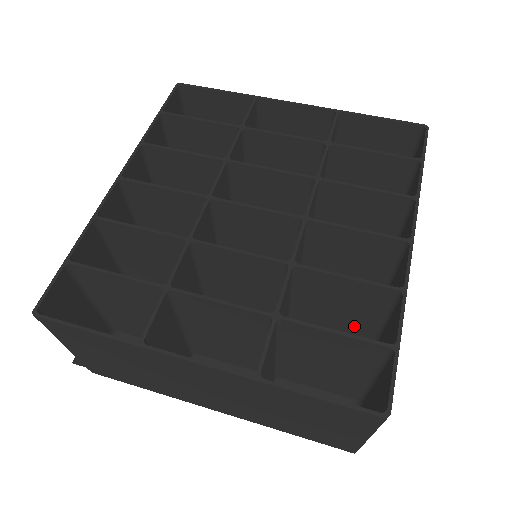
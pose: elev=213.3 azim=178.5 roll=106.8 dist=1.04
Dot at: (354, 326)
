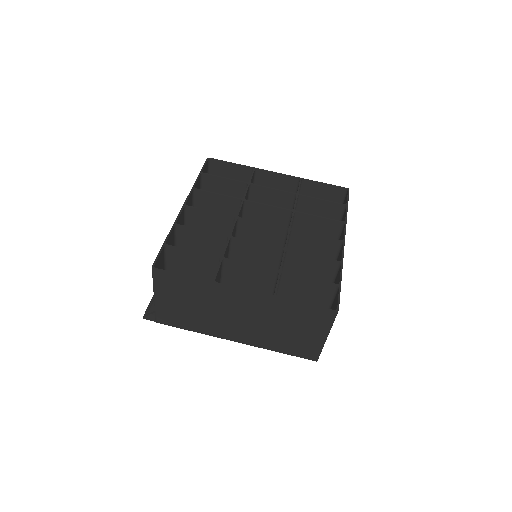
Dot at: occluded
